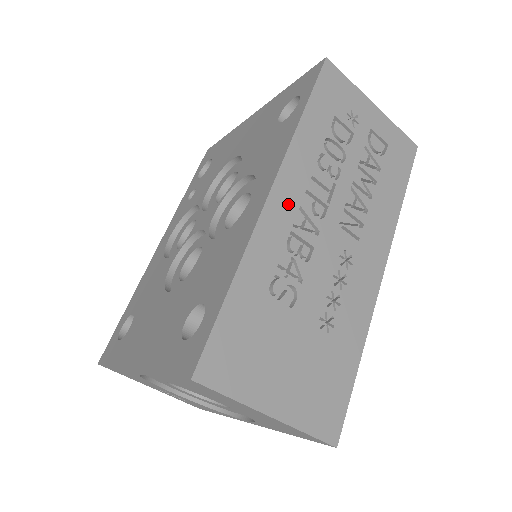
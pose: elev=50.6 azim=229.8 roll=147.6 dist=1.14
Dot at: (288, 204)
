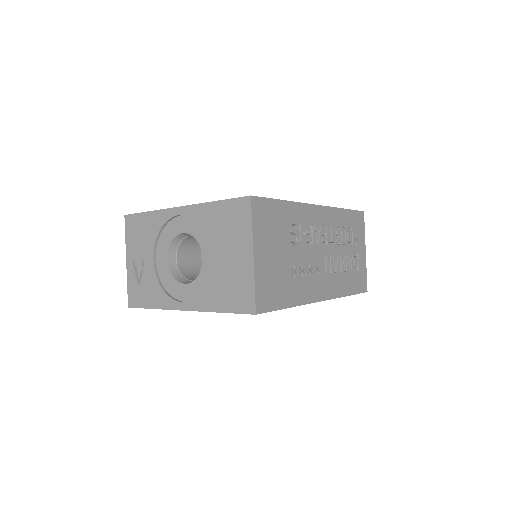
Dot at: (319, 218)
